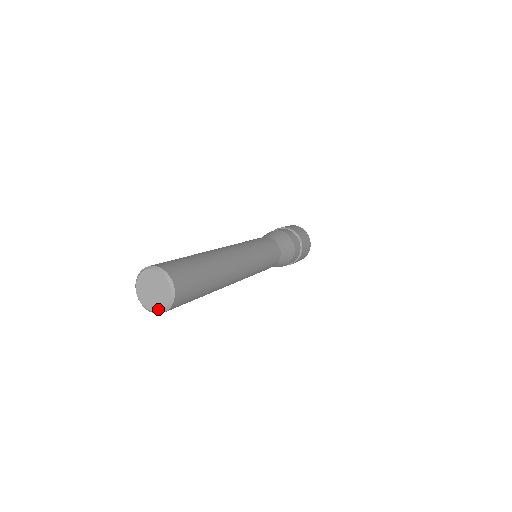
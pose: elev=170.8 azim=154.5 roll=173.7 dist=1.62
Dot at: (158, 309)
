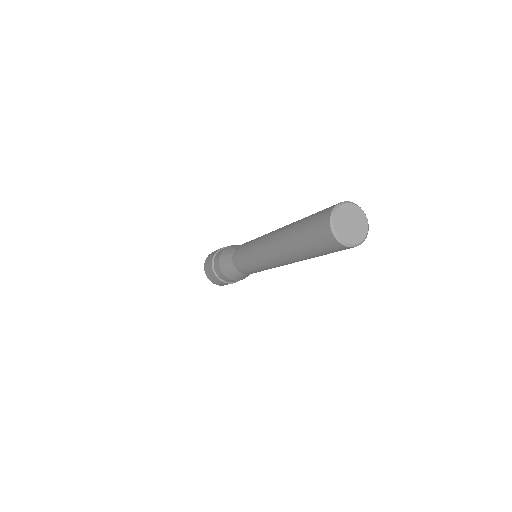
Dot at: (345, 239)
